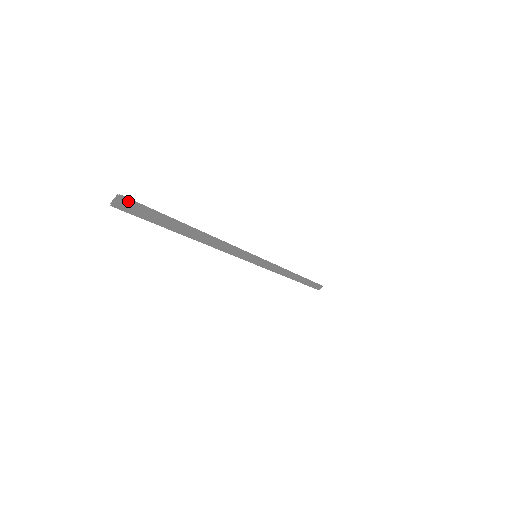
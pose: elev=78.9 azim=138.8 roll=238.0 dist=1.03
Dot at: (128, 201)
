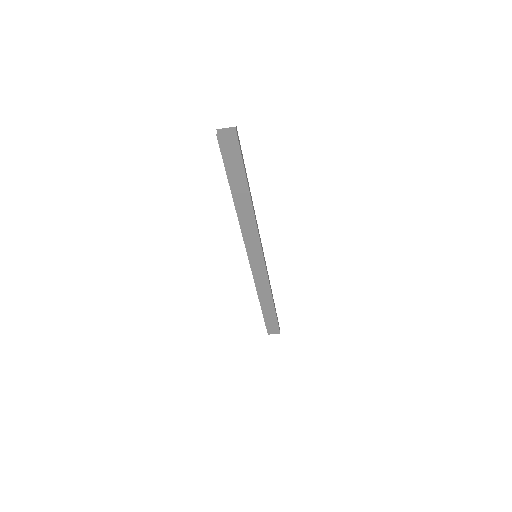
Dot at: occluded
